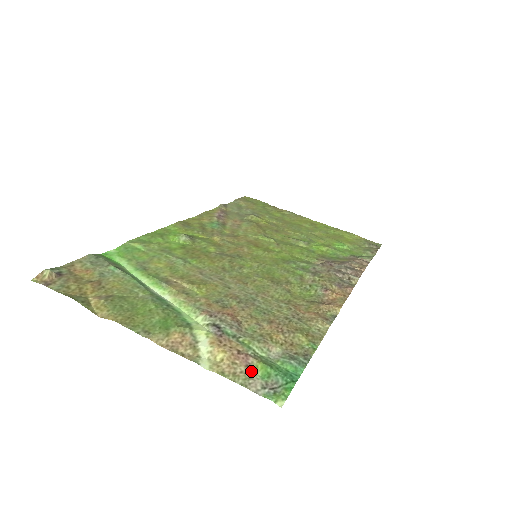
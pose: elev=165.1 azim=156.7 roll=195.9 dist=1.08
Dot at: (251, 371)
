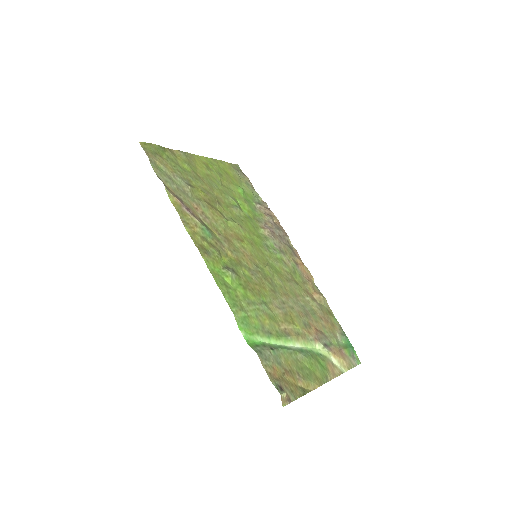
Dot at: (347, 357)
